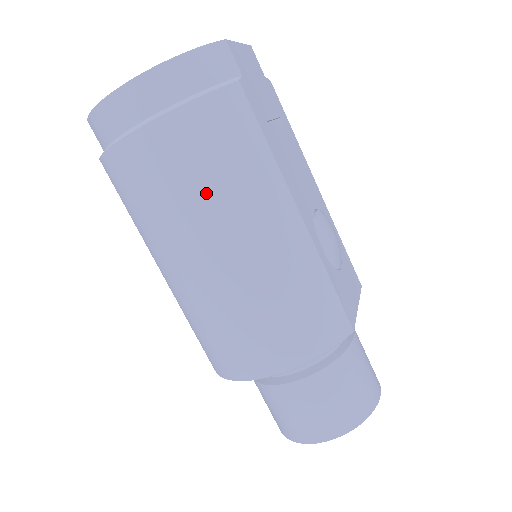
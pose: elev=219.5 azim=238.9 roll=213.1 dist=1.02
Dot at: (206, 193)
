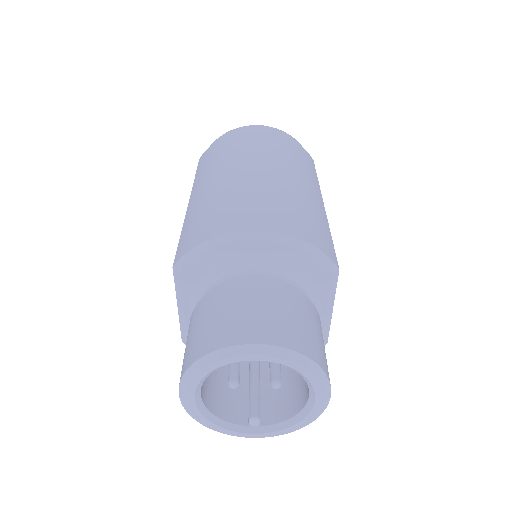
Dot at: (278, 154)
